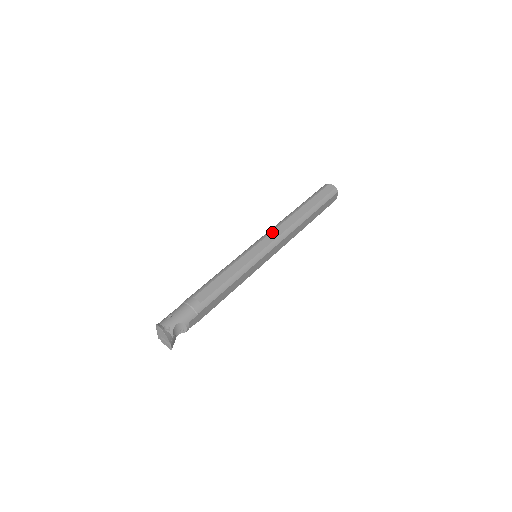
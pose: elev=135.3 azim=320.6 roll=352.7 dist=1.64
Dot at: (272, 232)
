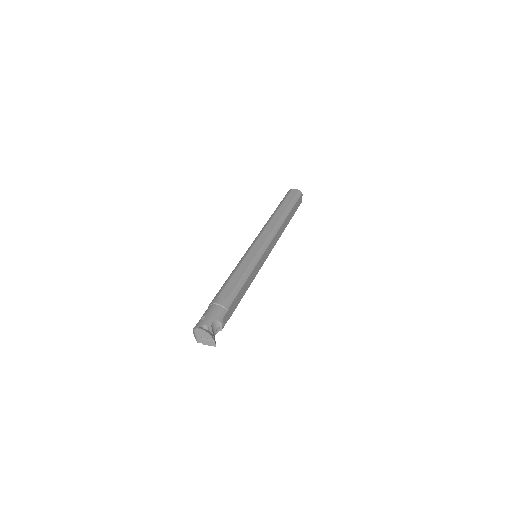
Dot at: (262, 233)
